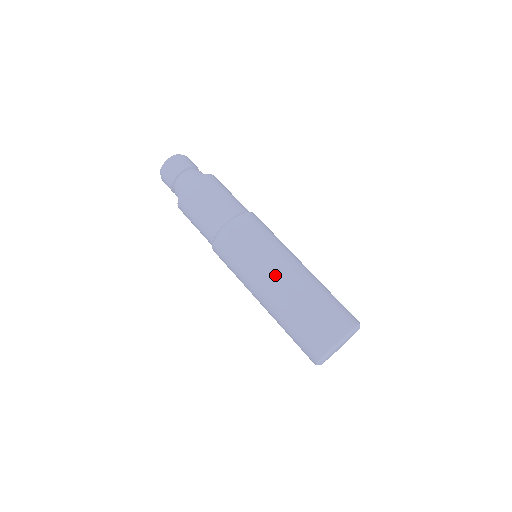
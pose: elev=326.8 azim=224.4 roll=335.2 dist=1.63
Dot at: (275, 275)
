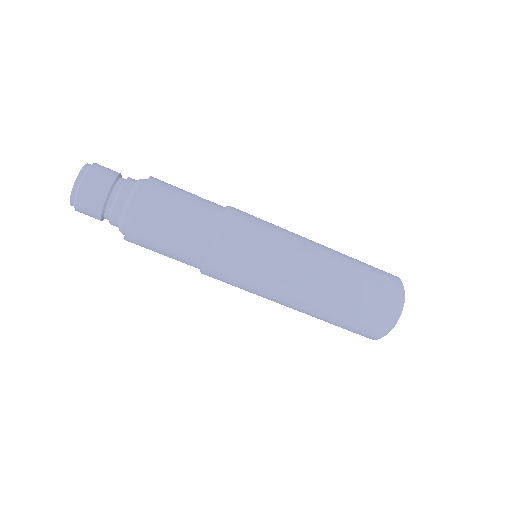
Dot at: (297, 294)
